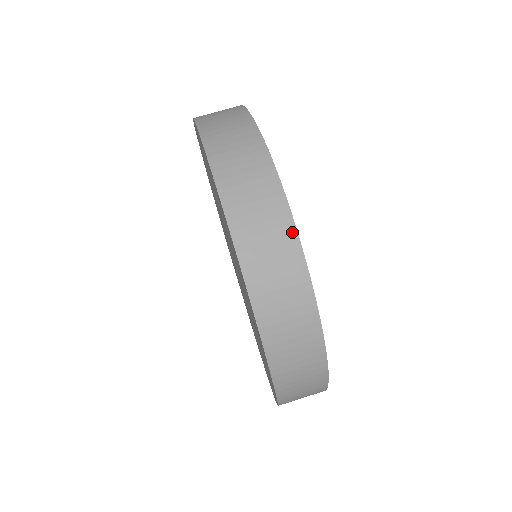
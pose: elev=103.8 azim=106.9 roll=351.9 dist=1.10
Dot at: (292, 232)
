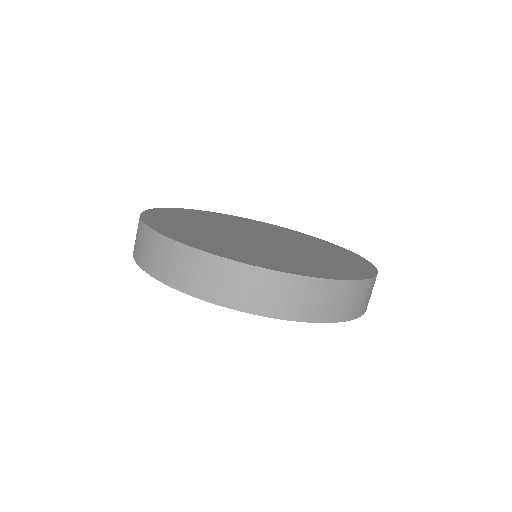
Dot at: (238, 266)
